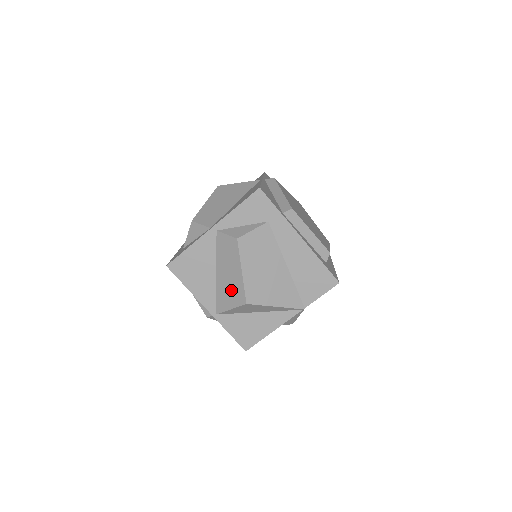
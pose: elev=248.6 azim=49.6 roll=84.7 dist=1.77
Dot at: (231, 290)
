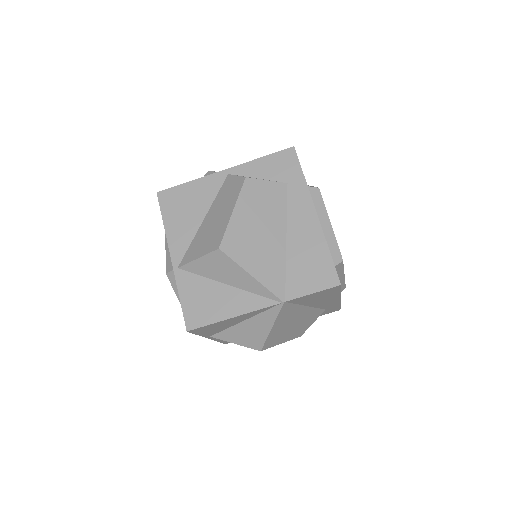
Dot at: (210, 235)
